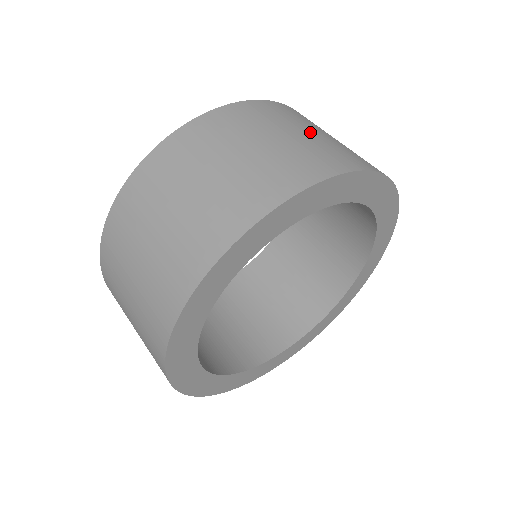
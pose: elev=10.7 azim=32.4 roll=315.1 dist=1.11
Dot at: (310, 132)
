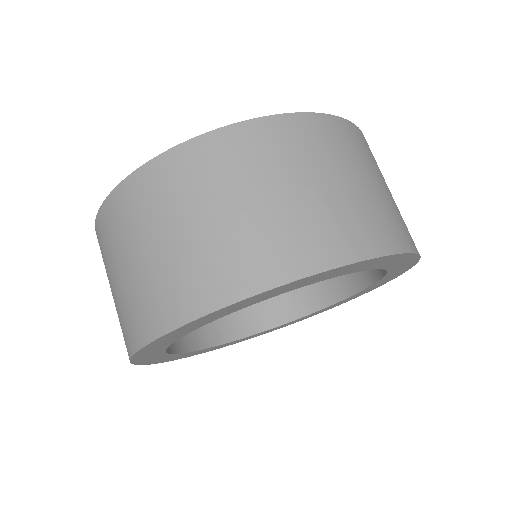
Dot at: (261, 198)
